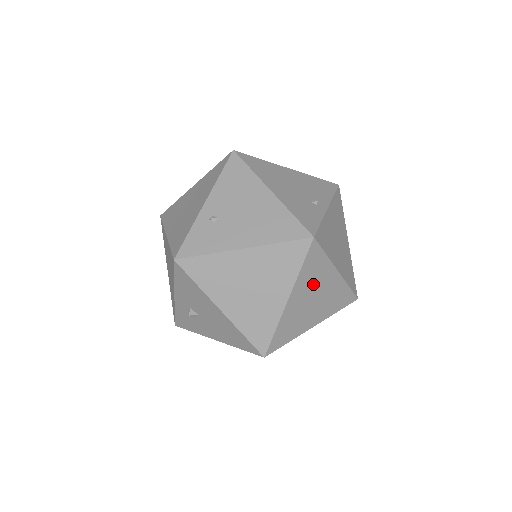
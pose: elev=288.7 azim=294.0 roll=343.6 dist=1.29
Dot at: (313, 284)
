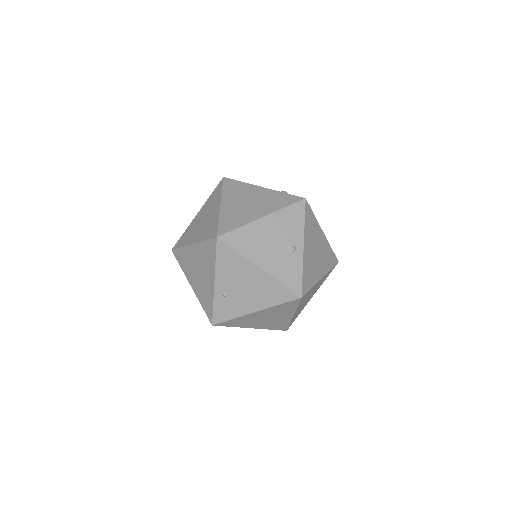
Dot at: (307, 297)
